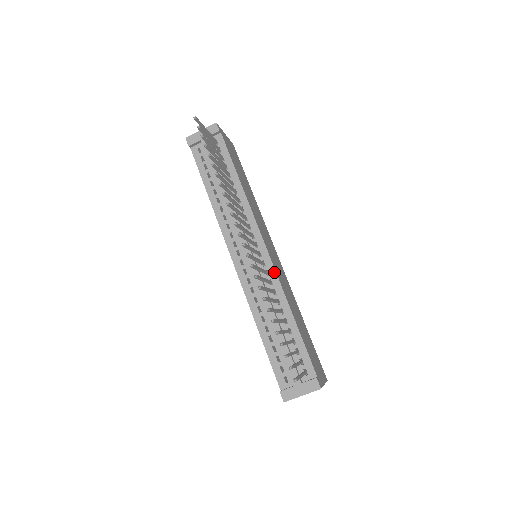
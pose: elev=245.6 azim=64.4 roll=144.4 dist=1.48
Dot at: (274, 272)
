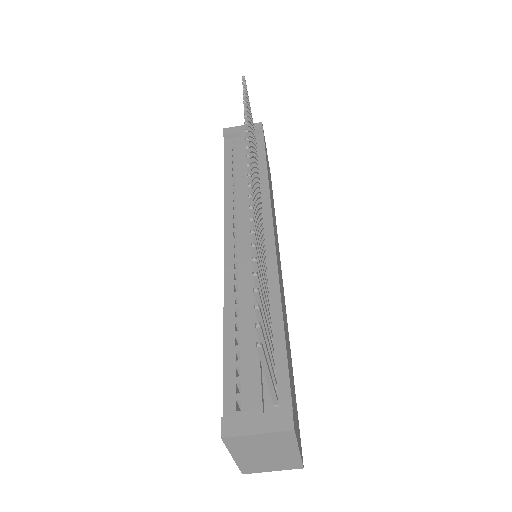
Dot at: (275, 262)
